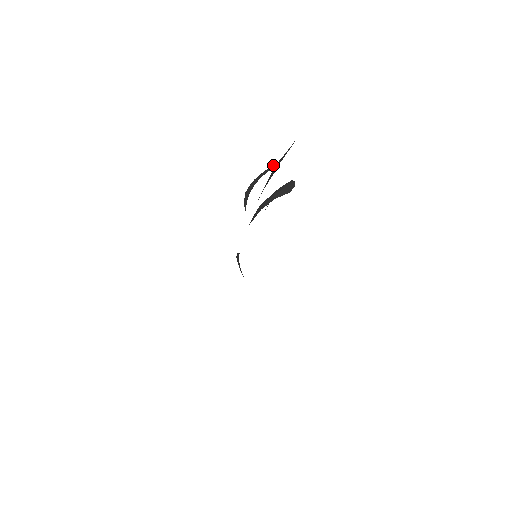
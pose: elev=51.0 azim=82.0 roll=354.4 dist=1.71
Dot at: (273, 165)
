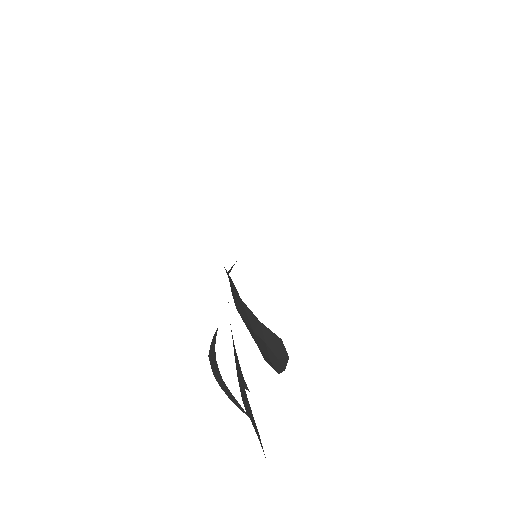
Dot at: occluded
